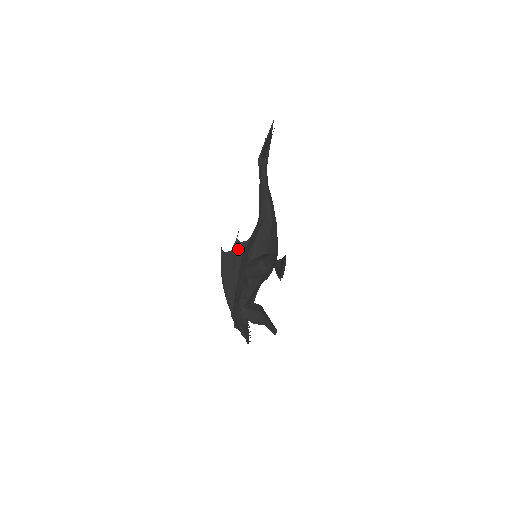
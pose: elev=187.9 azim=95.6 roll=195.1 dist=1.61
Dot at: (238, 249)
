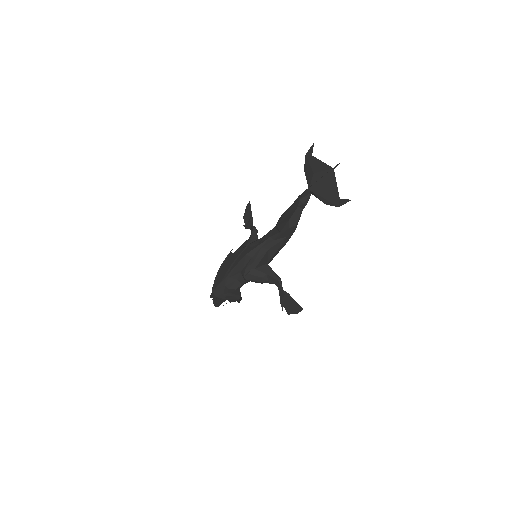
Dot at: (245, 251)
